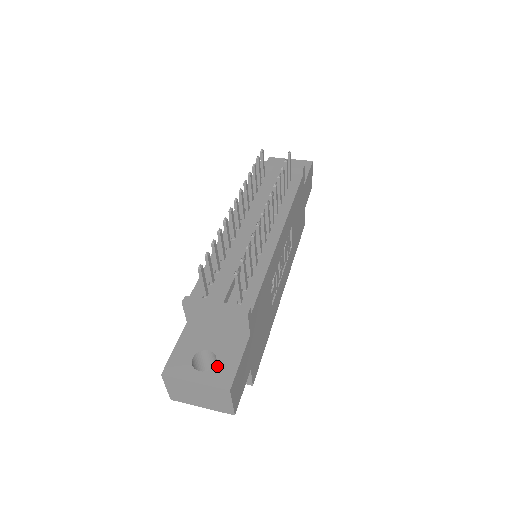
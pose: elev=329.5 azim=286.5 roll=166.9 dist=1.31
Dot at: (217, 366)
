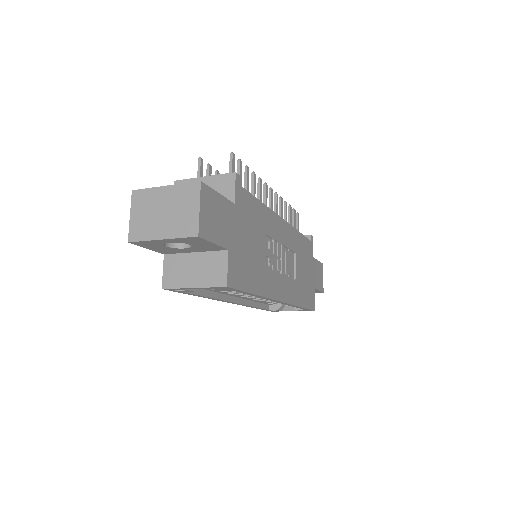
Dot at: occluded
